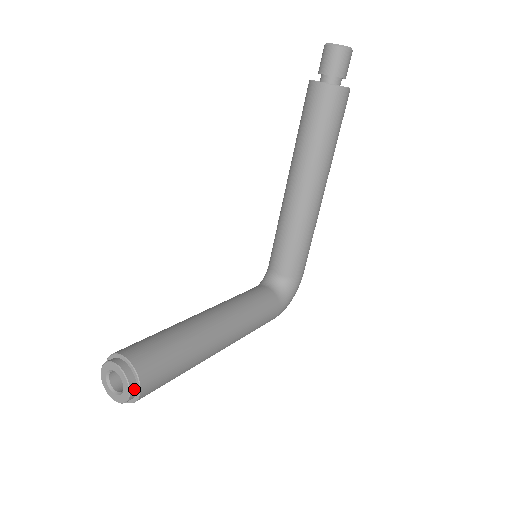
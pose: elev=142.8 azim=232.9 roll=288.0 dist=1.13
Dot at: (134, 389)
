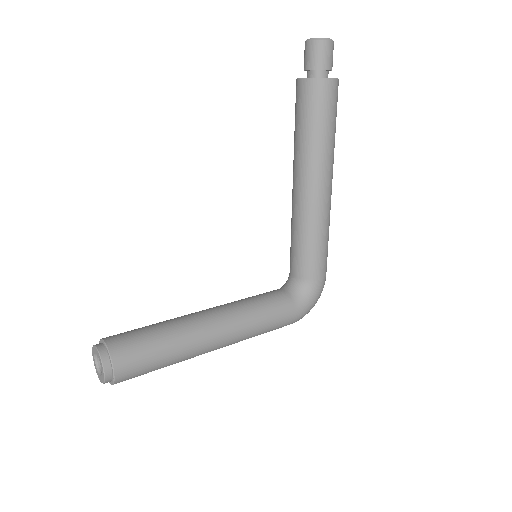
Dot at: (109, 370)
